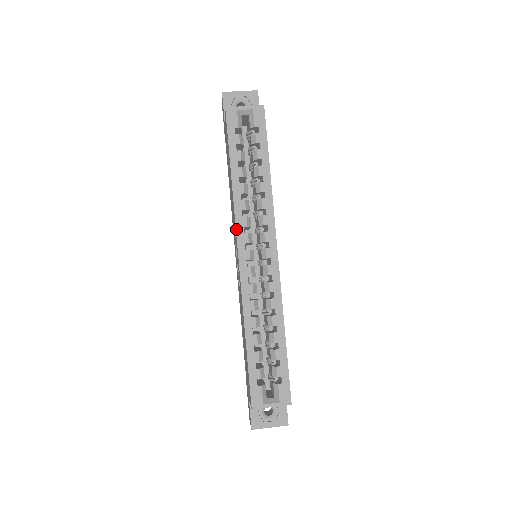
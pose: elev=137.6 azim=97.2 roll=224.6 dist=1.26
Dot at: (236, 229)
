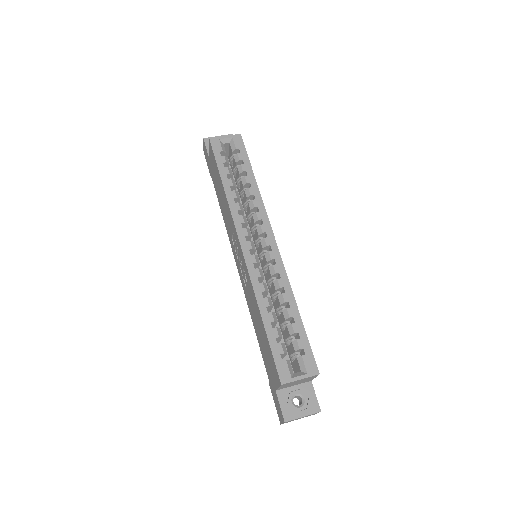
Dot at: (235, 226)
